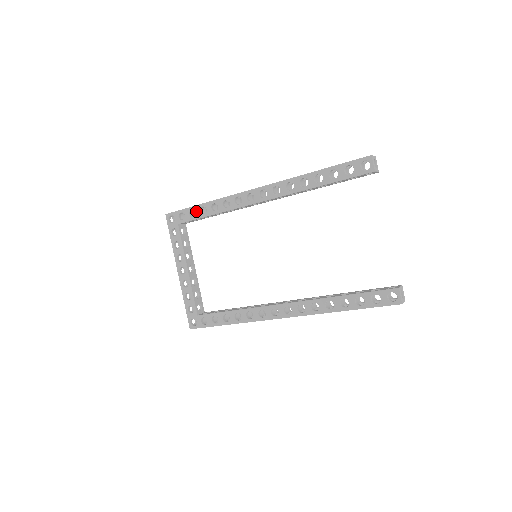
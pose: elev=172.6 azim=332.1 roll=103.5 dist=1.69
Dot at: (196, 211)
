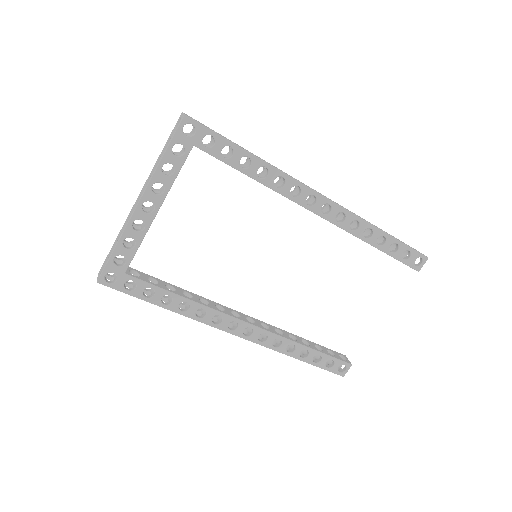
Dot at: (235, 154)
